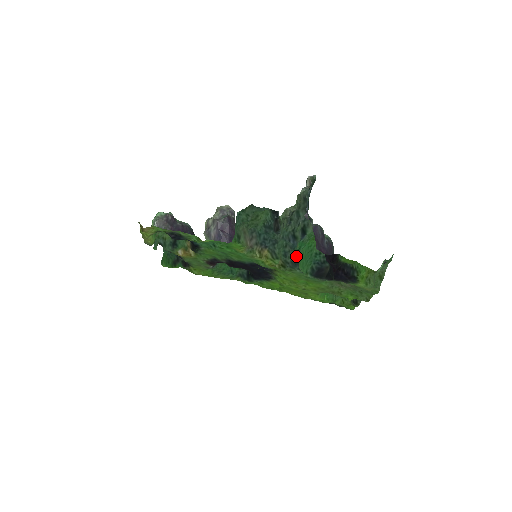
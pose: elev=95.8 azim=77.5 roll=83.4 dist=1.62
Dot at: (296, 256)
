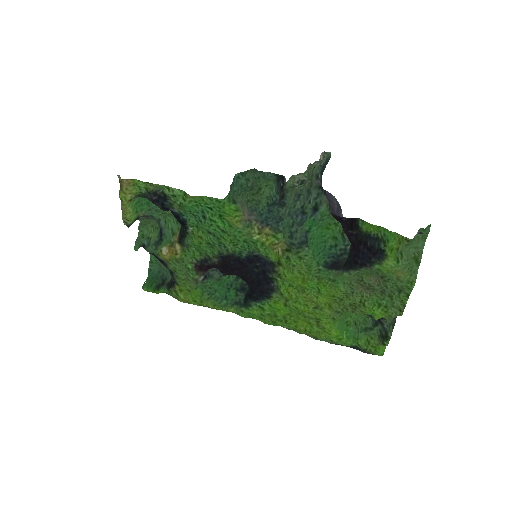
Dot at: (305, 237)
